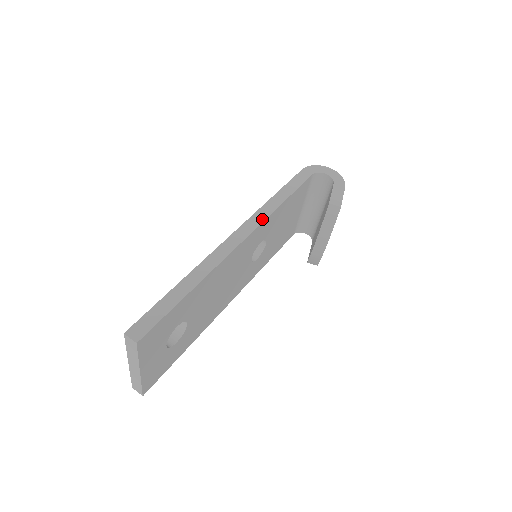
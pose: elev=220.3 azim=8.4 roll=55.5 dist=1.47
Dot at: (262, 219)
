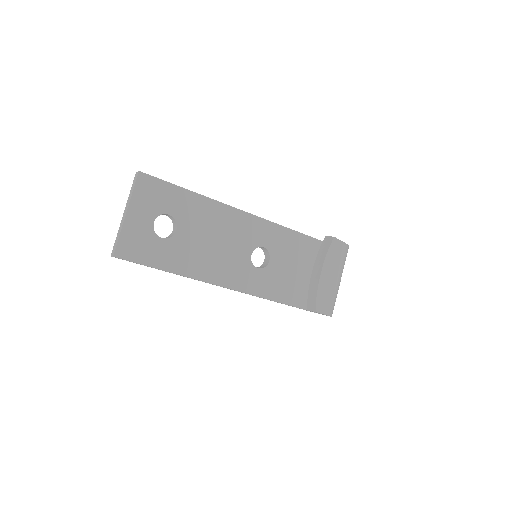
Dot at: (267, 220)
